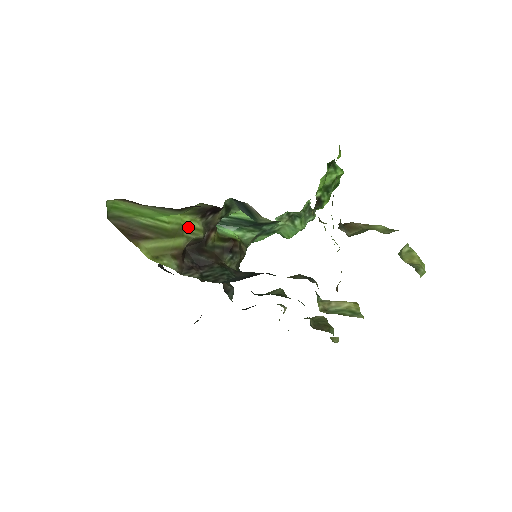
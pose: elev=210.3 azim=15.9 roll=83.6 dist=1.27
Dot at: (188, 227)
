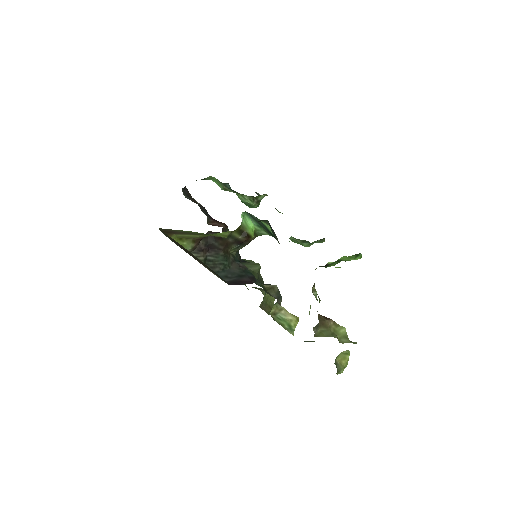
Dot at: (218, 234)
